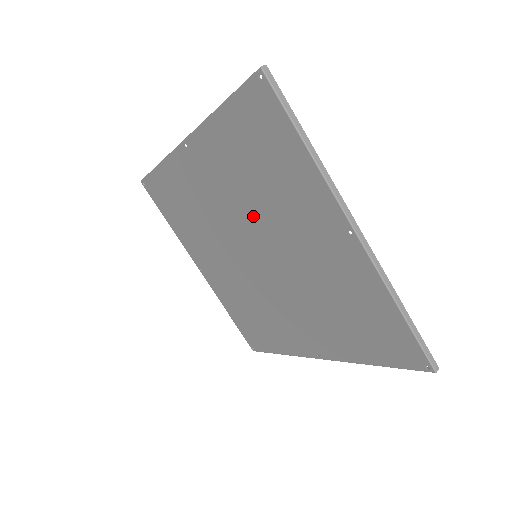
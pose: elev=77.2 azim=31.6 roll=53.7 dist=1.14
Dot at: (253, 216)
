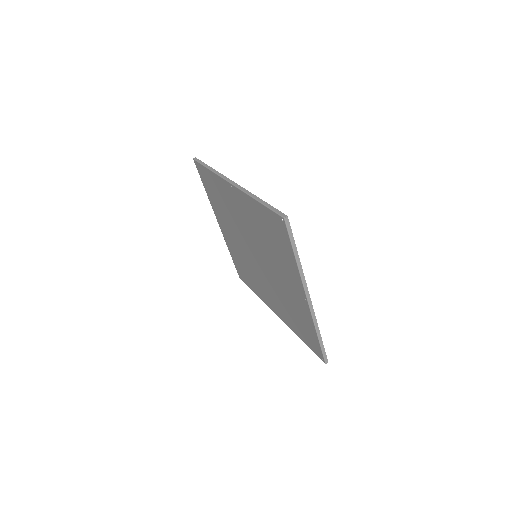
Dot at: (260, 245)
